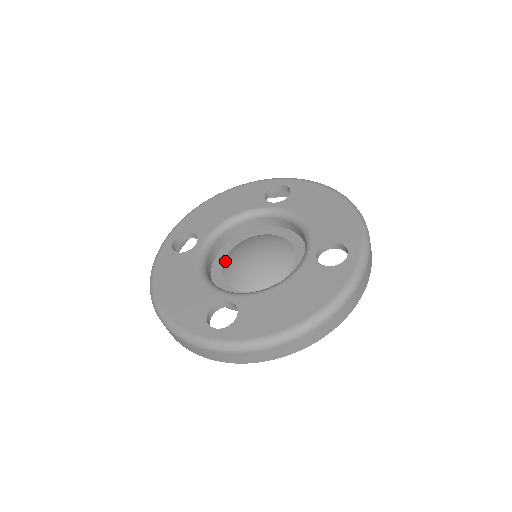
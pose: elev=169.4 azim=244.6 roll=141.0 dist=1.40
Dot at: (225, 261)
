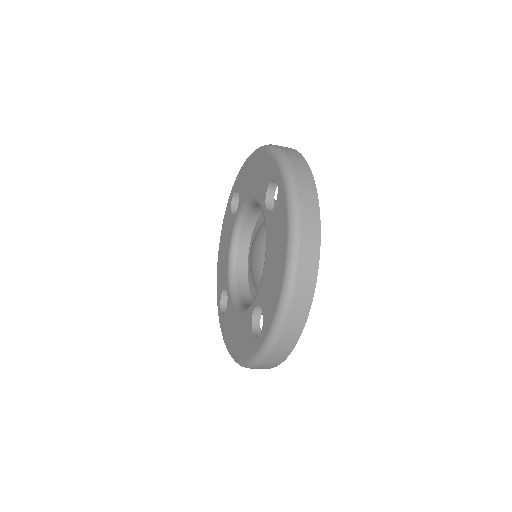
Dot at: occluded
